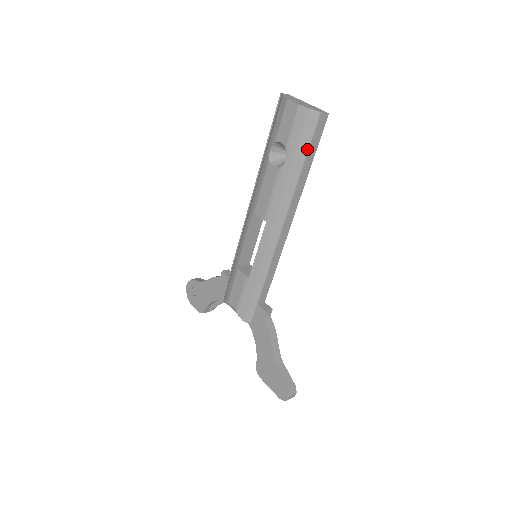
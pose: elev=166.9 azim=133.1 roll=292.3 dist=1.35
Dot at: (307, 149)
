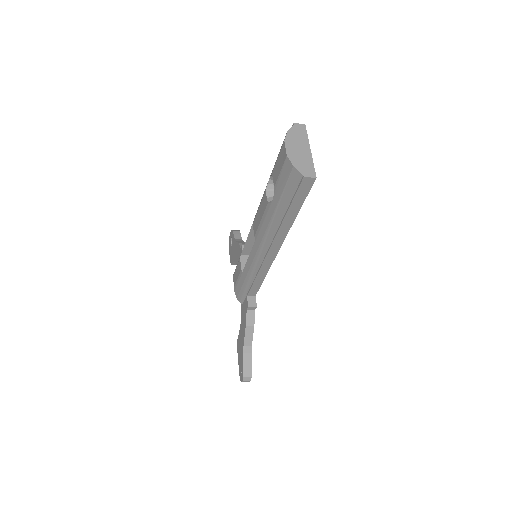
Dot at: (289, 202)
